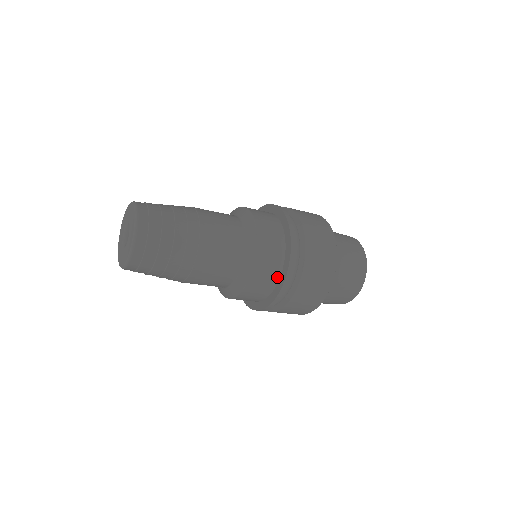
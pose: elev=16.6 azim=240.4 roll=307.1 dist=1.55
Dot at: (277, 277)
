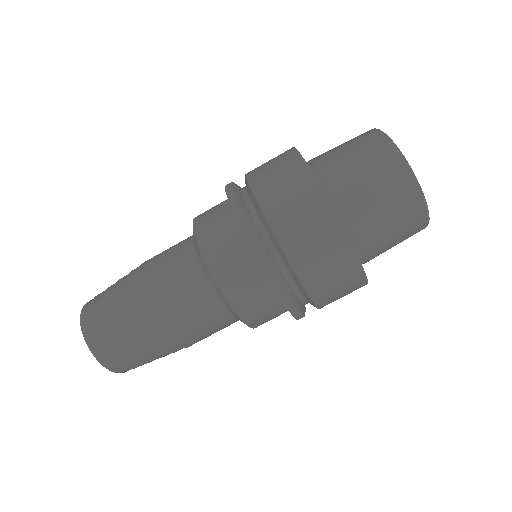
Dot at: (241, 236)
